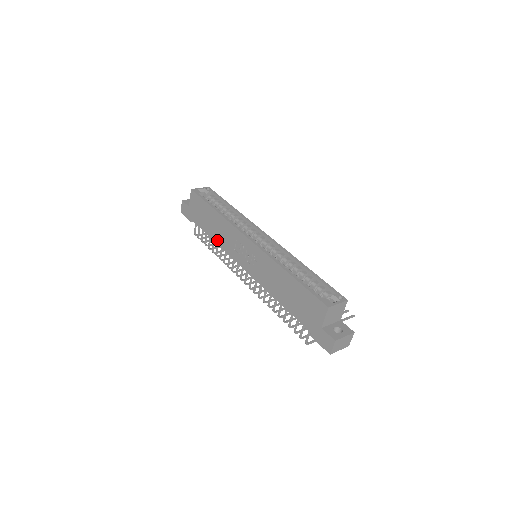
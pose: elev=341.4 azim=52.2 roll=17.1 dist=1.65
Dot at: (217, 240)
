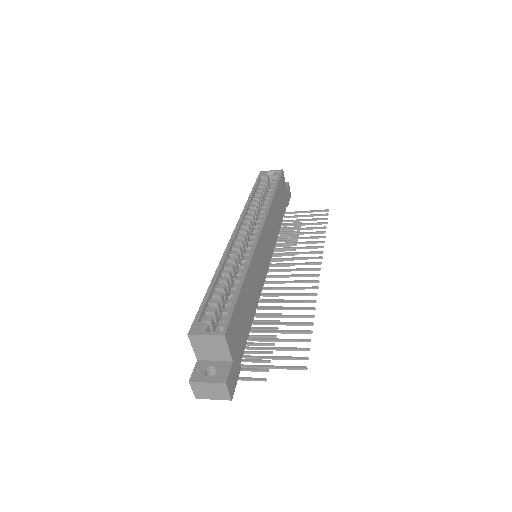
Dot at: occluded
